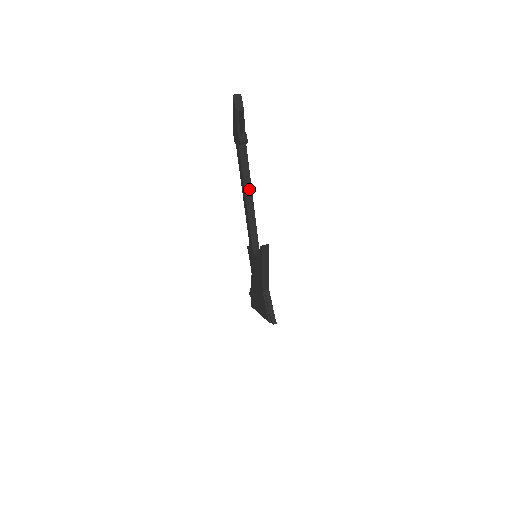
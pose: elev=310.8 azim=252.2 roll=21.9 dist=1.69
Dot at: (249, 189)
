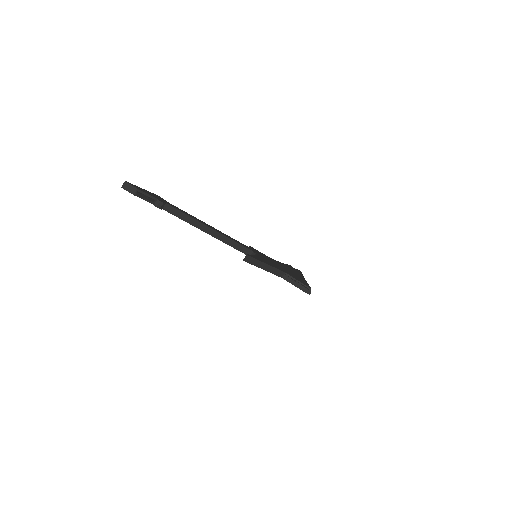
Dot at: (201, 225)
